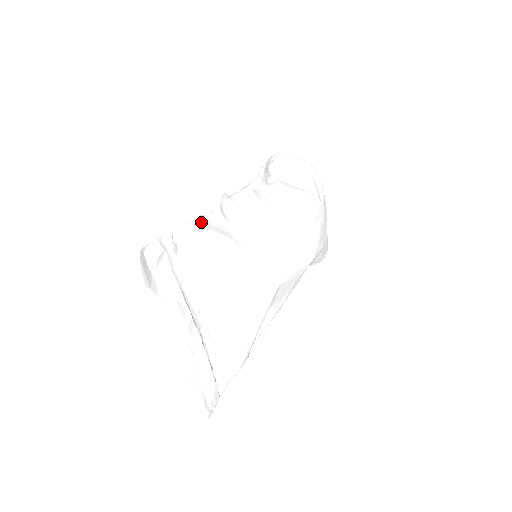
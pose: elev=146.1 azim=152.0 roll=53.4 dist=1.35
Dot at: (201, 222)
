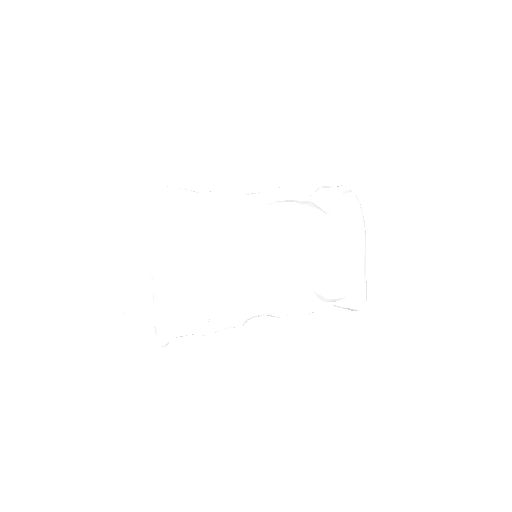
Dot at: (184, 192)
